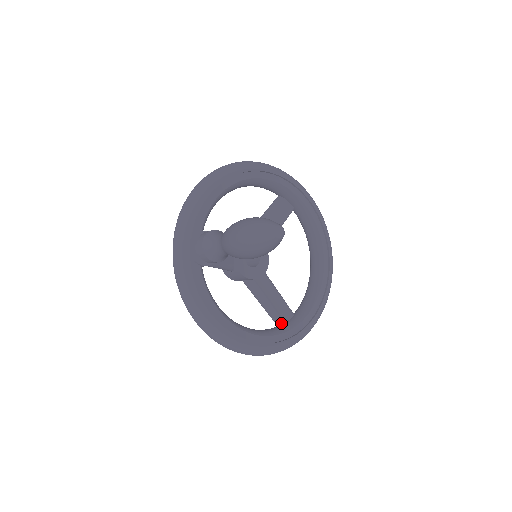
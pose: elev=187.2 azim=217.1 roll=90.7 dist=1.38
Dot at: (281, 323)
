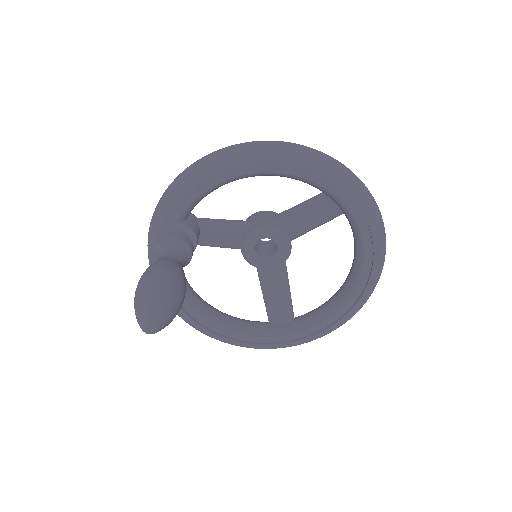
Dot at: (271, 323)
